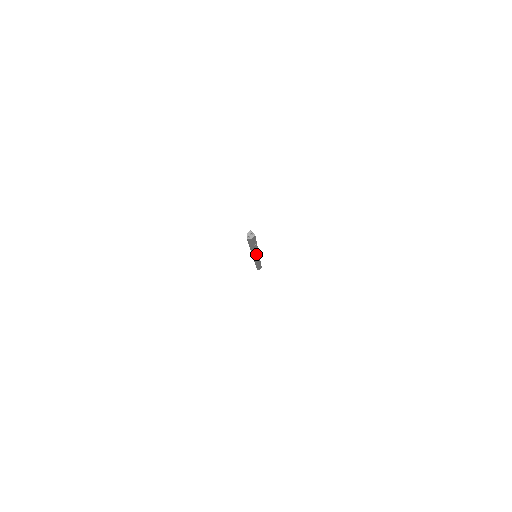
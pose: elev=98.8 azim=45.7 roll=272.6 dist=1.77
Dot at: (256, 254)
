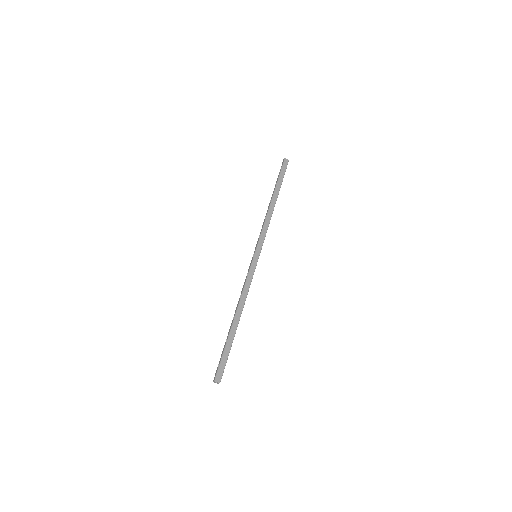
Dot at: (249, 286)
